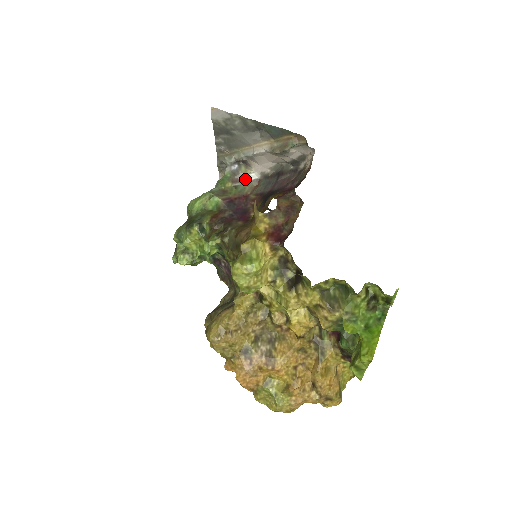
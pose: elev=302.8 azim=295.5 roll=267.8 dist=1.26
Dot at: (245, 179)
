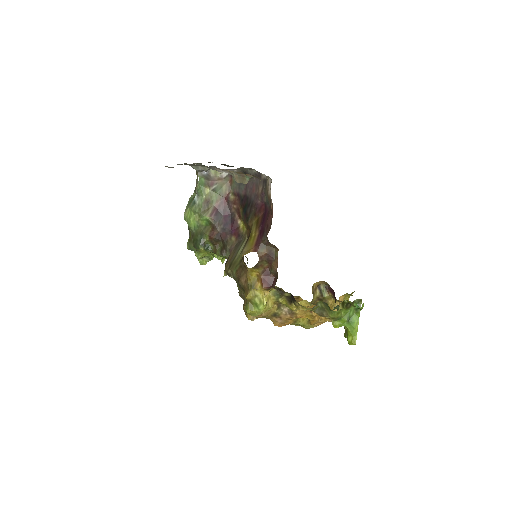
Dot at: (218, 179)
